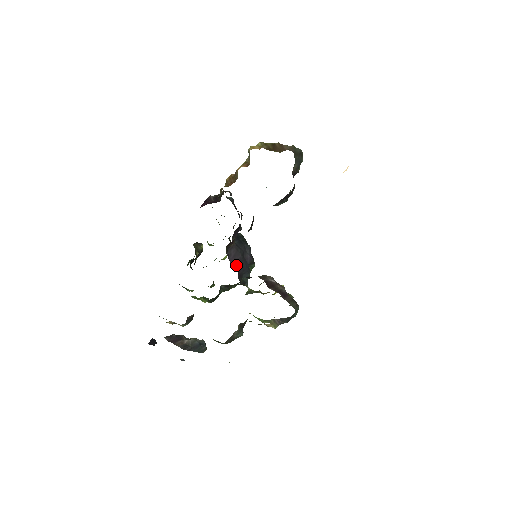
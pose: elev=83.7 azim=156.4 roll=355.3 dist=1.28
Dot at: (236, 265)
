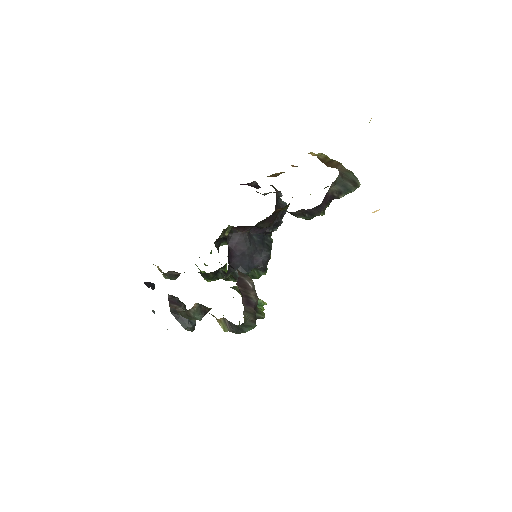
Dot at: (234, 252)
